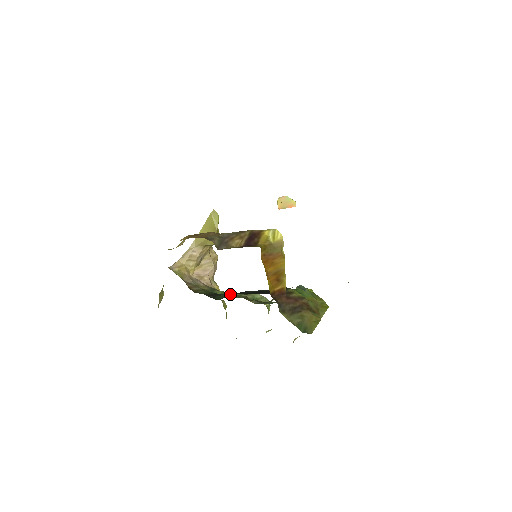
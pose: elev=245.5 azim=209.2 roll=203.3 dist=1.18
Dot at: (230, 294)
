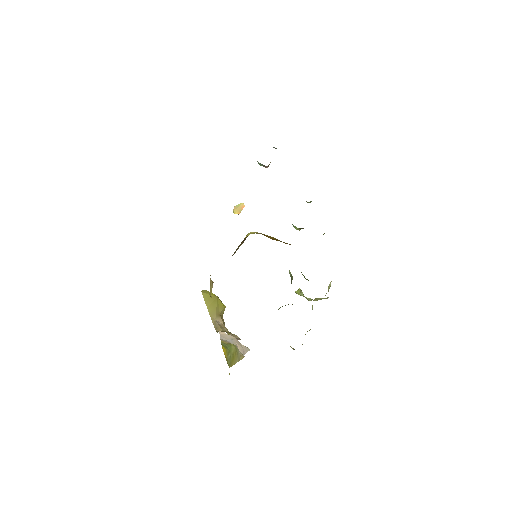
Dot at: occluded
